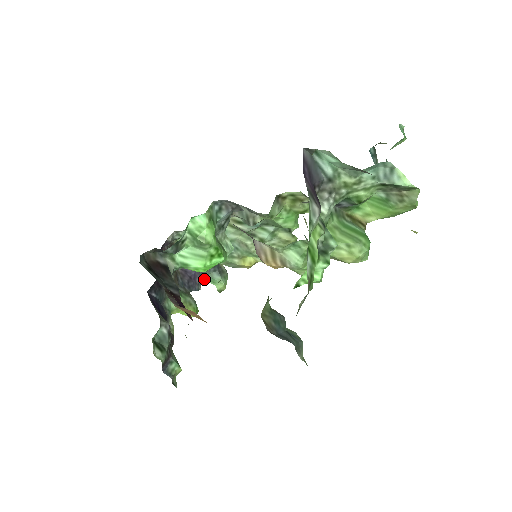
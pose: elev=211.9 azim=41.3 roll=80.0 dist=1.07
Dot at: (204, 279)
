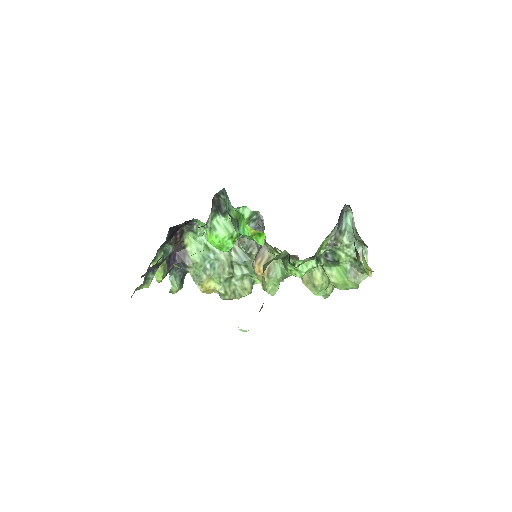
Dot at: (170, 274)
